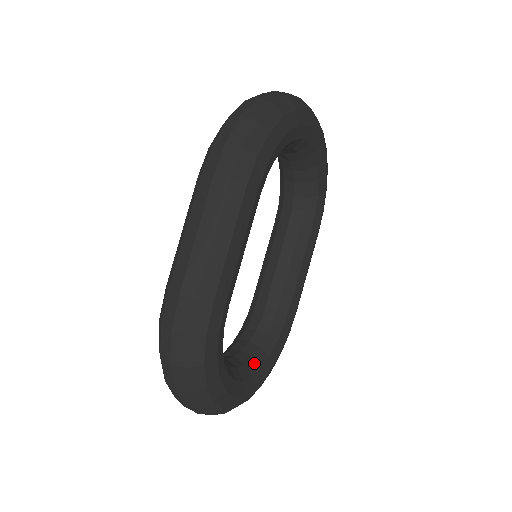
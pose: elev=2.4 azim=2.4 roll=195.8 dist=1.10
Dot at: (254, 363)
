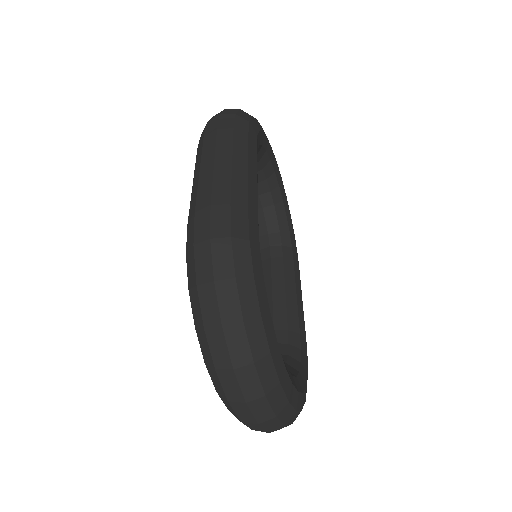
Dot at: occluded
